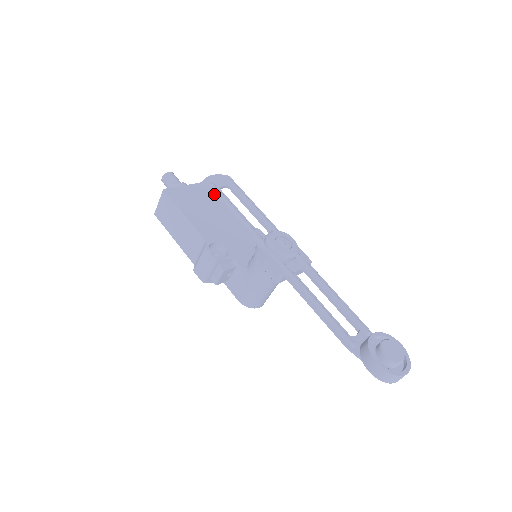
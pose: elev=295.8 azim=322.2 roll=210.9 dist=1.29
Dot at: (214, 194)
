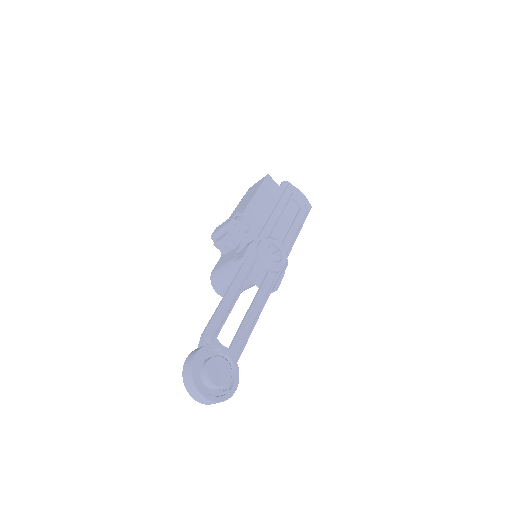
Dot at: (283, 194)
